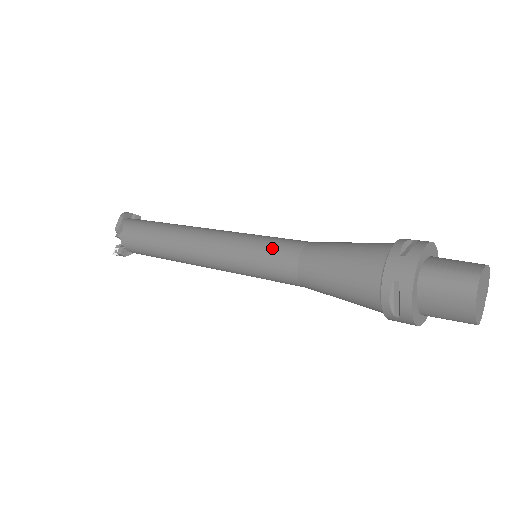
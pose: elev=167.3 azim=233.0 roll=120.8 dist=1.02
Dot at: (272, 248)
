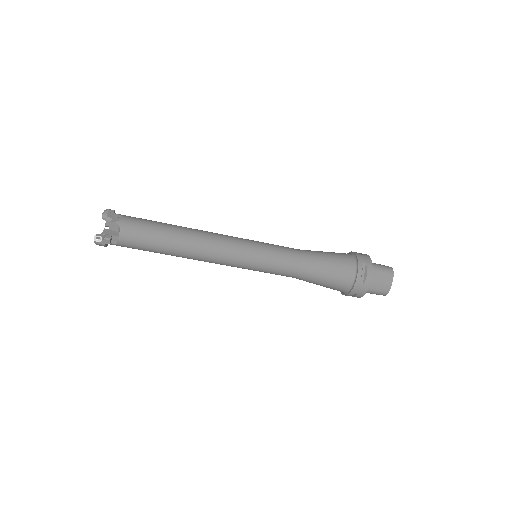
Dot at: (280, 247)
